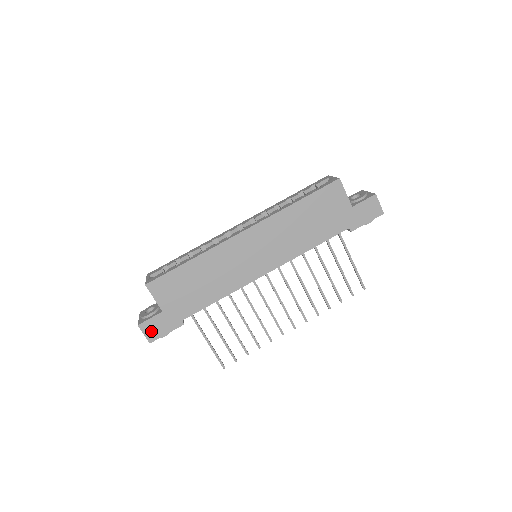
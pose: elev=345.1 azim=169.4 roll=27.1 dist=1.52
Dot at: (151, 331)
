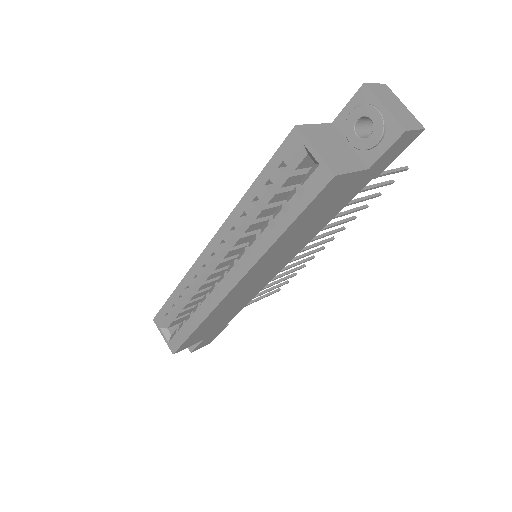
Dot at: (205, 344)
